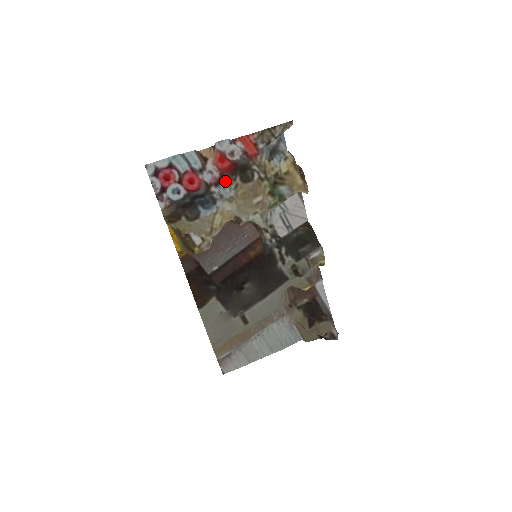
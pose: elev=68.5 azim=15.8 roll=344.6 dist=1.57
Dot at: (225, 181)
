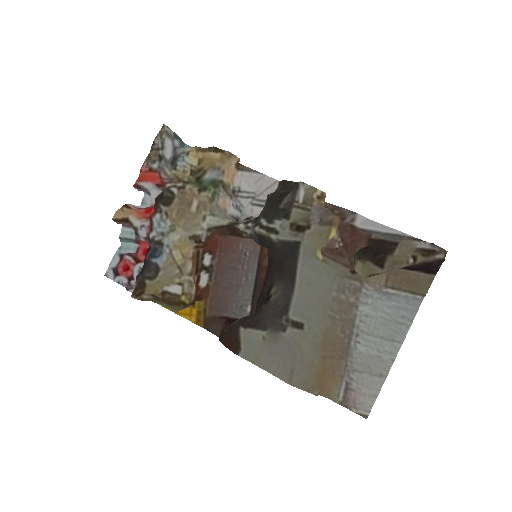
Dot at: (154, 220)
